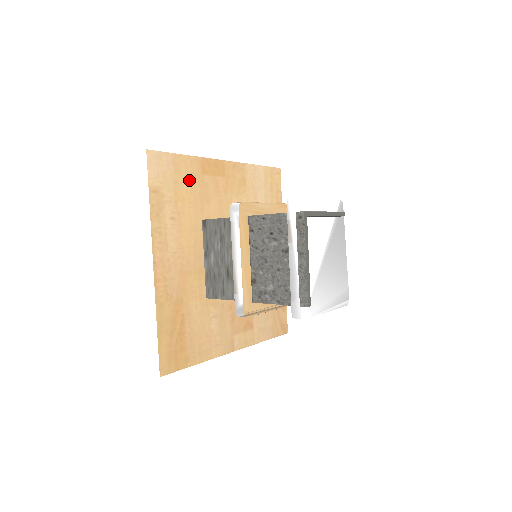
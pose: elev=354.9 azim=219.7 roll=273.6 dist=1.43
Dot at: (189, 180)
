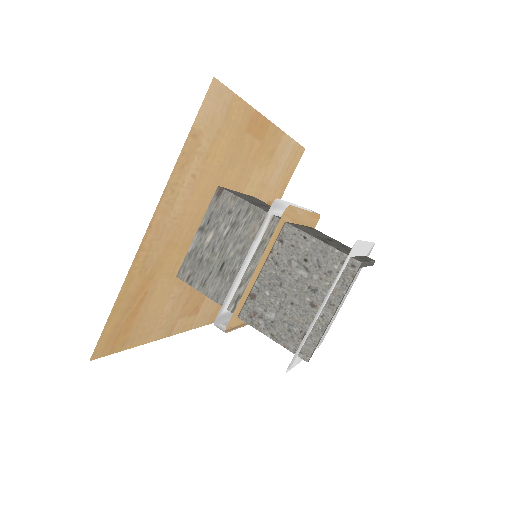
Dot at: (231, 133)
